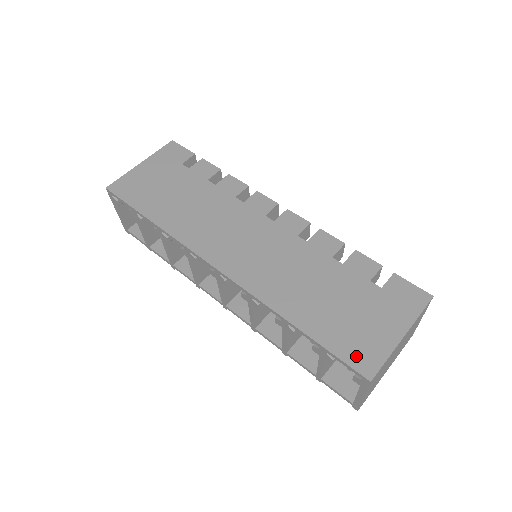
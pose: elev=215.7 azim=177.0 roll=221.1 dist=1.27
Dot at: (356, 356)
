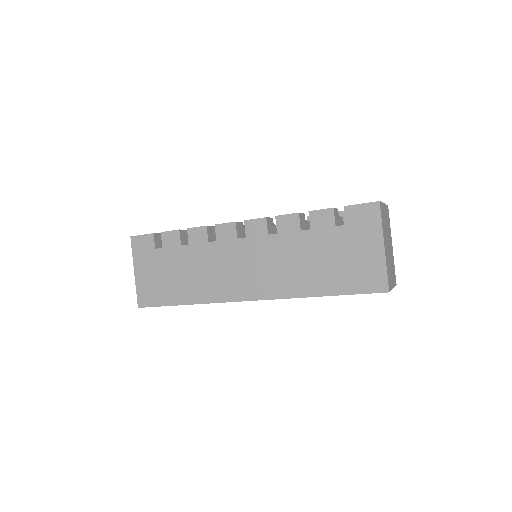
Dot at: (369, 284)
